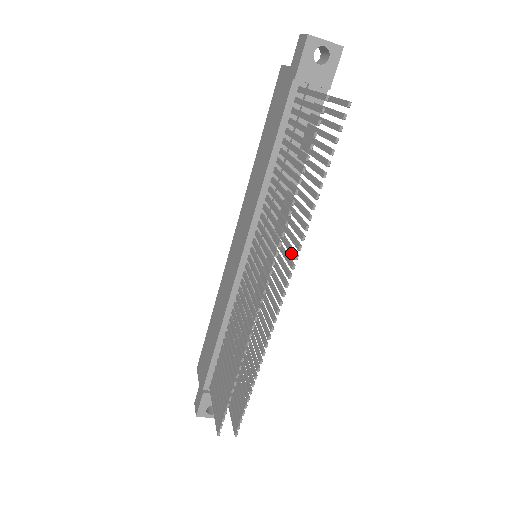
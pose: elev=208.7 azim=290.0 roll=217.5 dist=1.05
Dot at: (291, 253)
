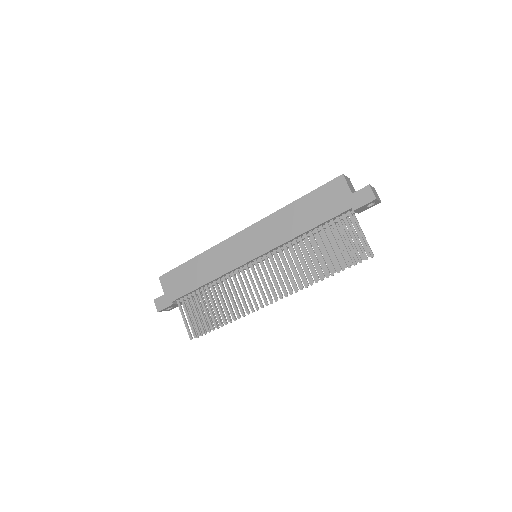
Dot at: occluded
